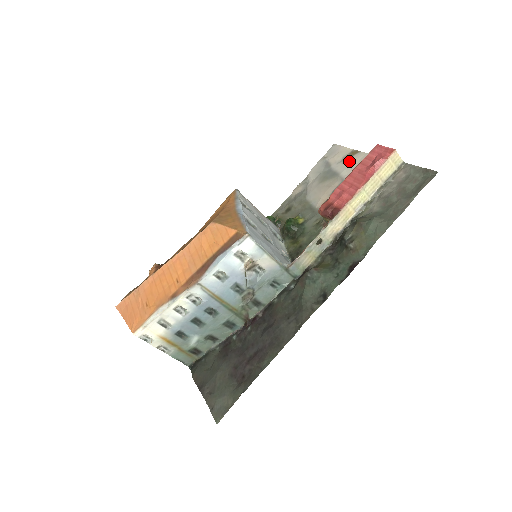
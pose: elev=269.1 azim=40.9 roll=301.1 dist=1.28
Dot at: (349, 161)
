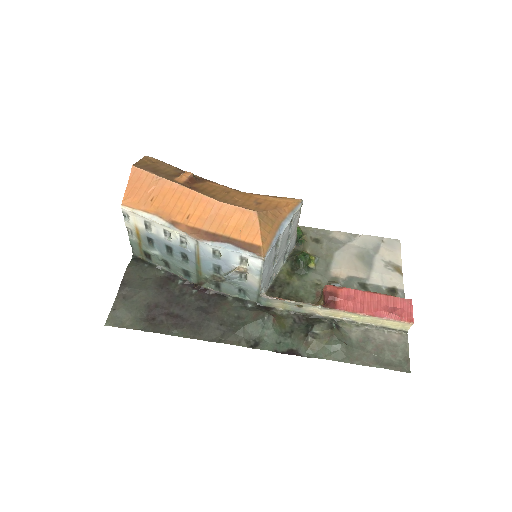
Dot at: (389, 271)
